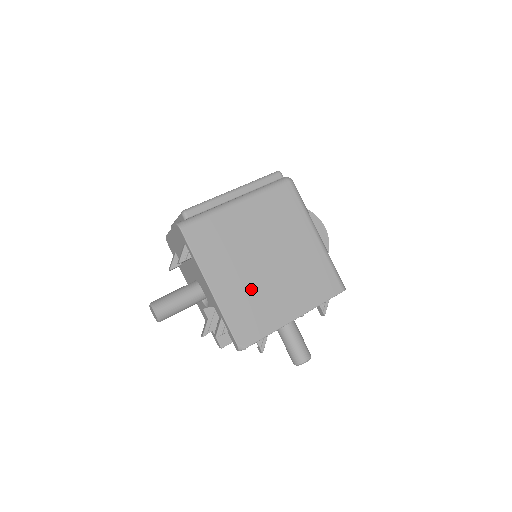
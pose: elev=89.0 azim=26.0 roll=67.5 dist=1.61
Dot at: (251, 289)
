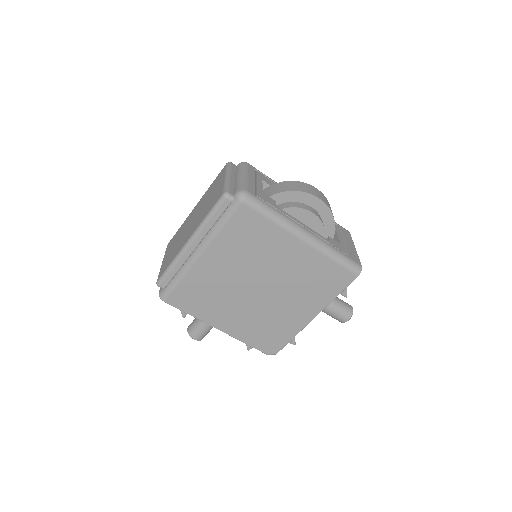
Dot at: (257, 316)
